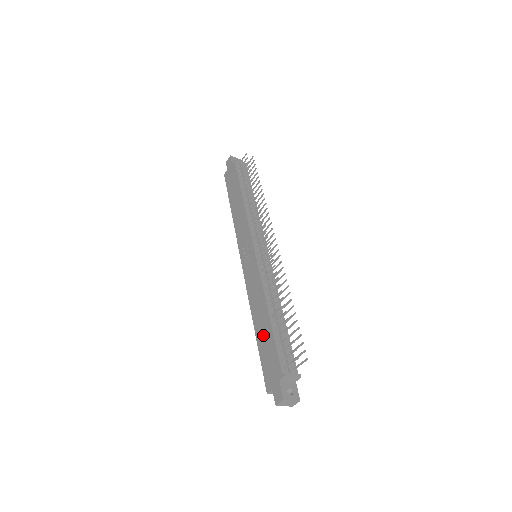
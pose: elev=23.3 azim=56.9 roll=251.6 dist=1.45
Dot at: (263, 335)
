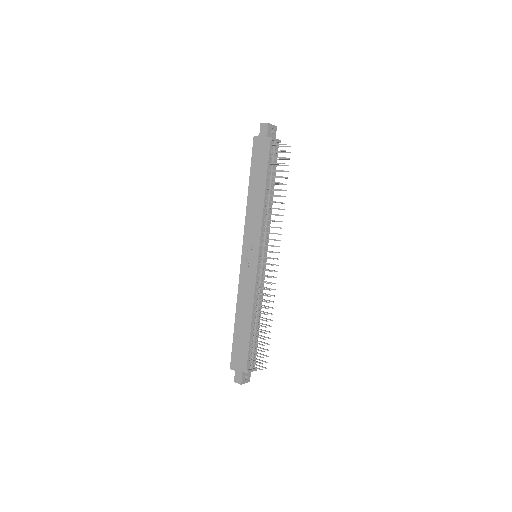
Dot at: (241, 331)
